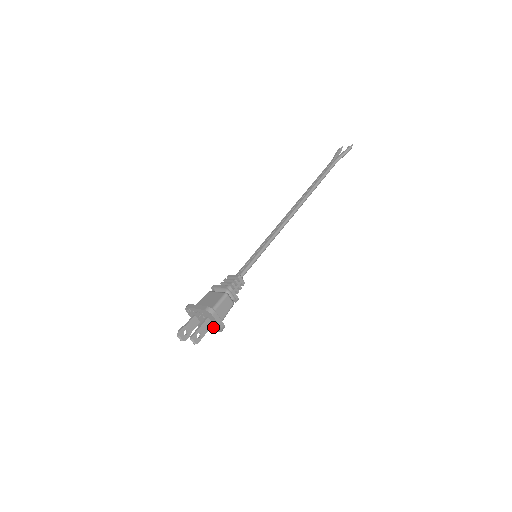
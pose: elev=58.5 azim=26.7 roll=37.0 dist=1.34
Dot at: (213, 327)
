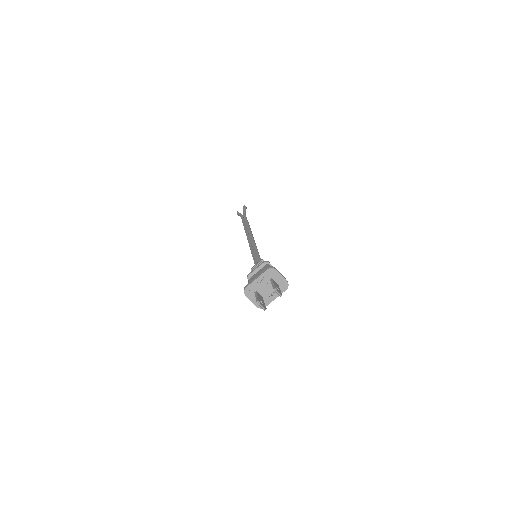
Dot at: occluded
